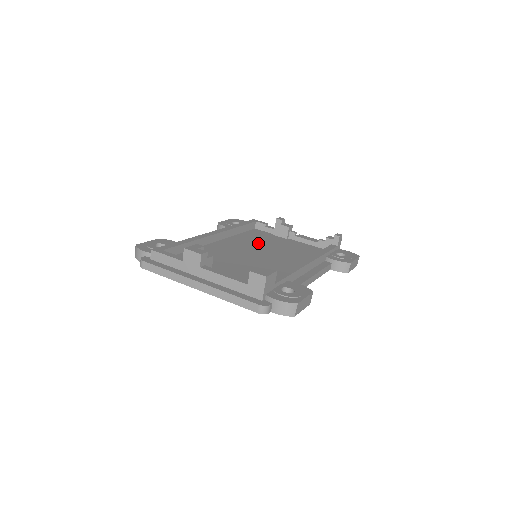
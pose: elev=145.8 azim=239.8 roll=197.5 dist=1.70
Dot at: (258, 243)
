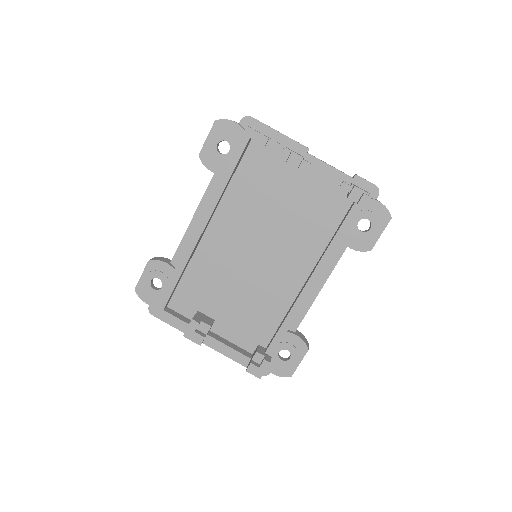
Dot at: (257, 209)
